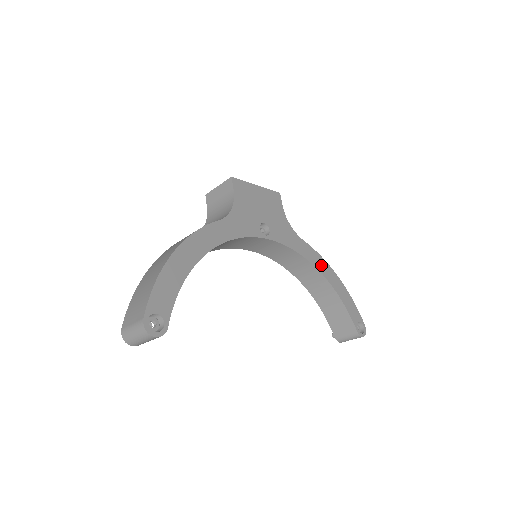
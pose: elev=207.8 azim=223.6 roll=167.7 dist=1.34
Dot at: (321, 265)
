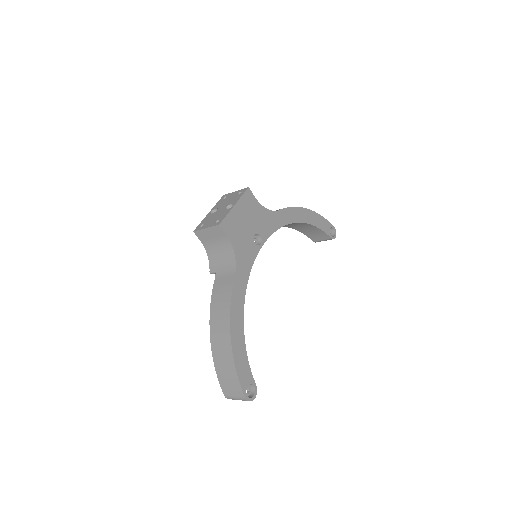
Dot at: (296, 215)
